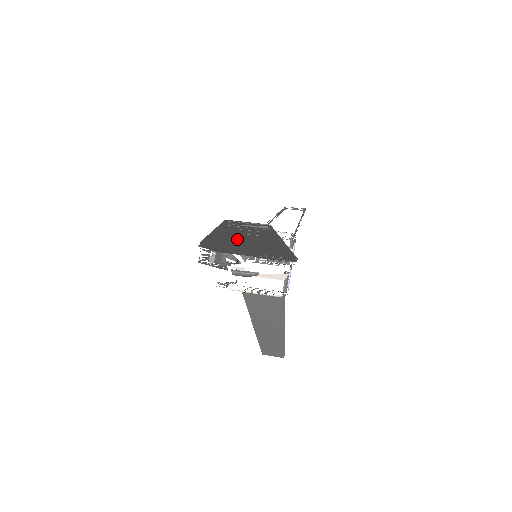
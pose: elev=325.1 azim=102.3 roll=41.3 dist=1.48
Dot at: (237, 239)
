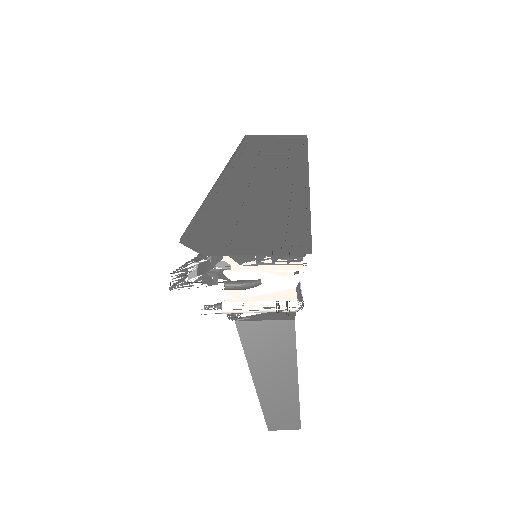
Dot at: (248, 194)
